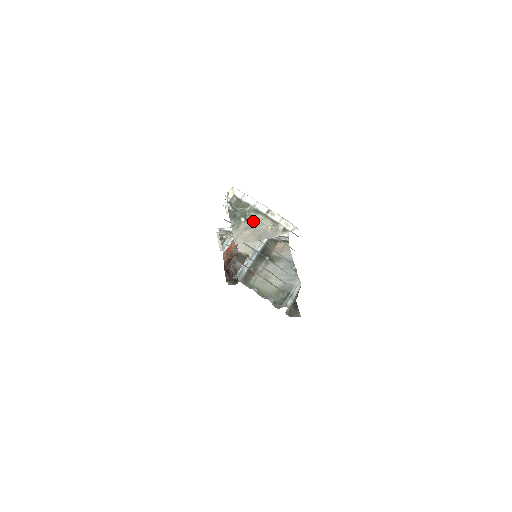
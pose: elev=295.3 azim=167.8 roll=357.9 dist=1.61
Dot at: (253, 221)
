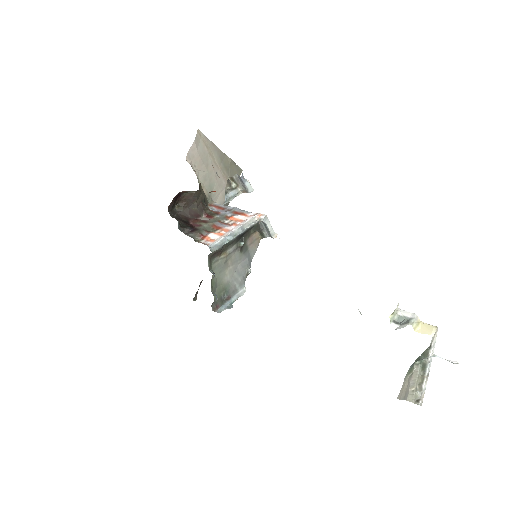
Dot at: (413, 373)
